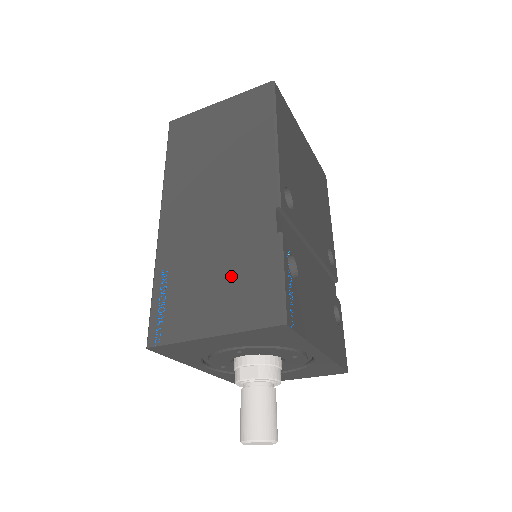
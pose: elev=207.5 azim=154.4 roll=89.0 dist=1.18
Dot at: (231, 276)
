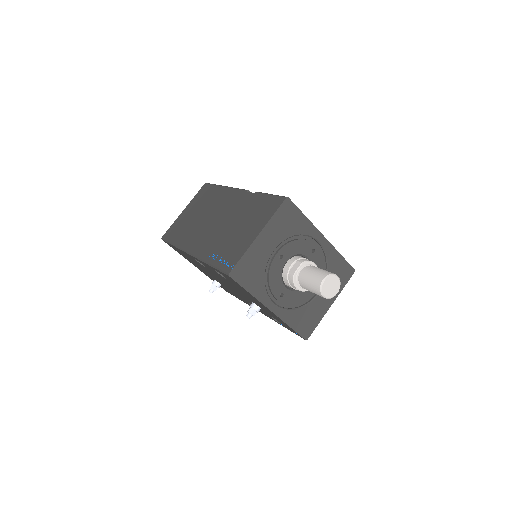
Dot at: (247, 219)
